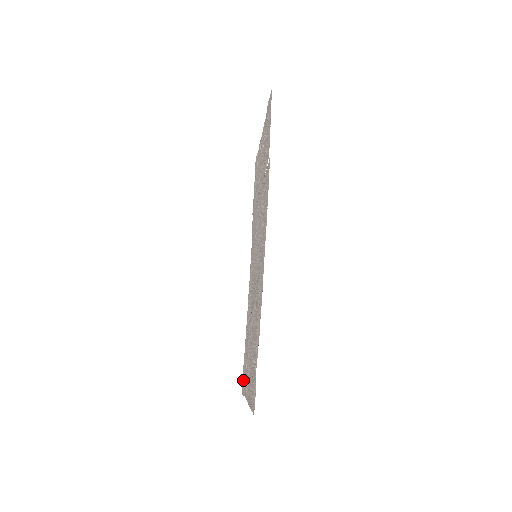
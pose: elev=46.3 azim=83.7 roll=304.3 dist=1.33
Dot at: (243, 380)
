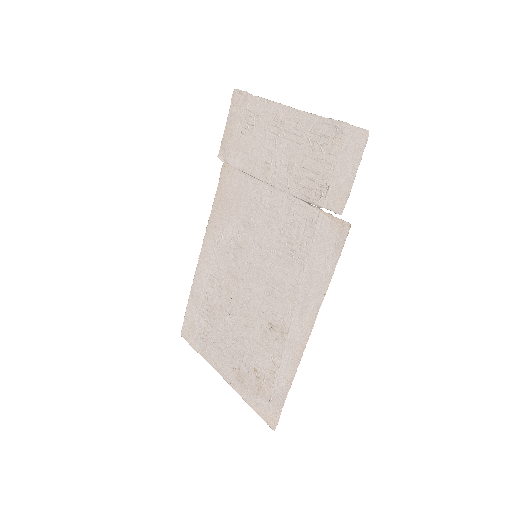
Dot at: (190, 332)
